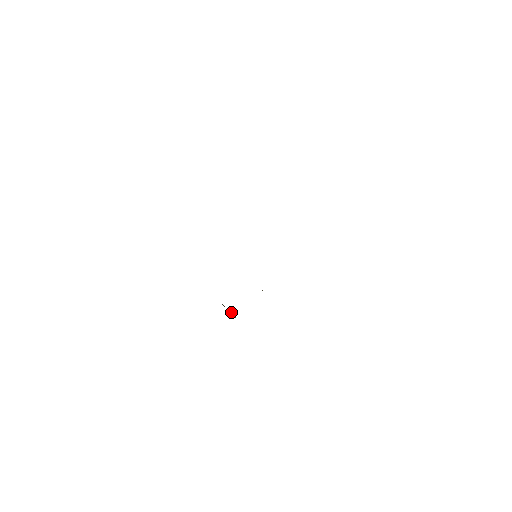
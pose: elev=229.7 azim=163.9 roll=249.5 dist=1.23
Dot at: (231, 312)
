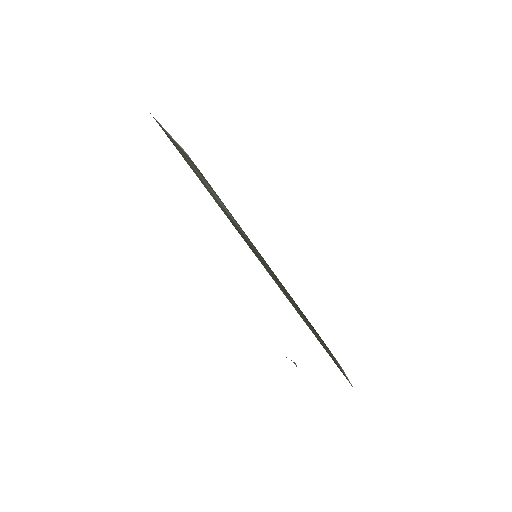
Dot at: occluded
